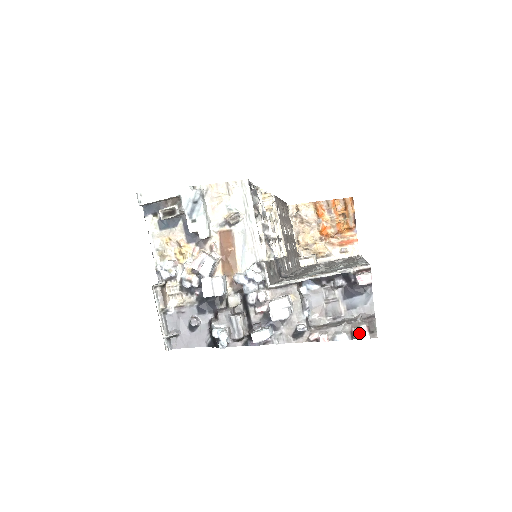
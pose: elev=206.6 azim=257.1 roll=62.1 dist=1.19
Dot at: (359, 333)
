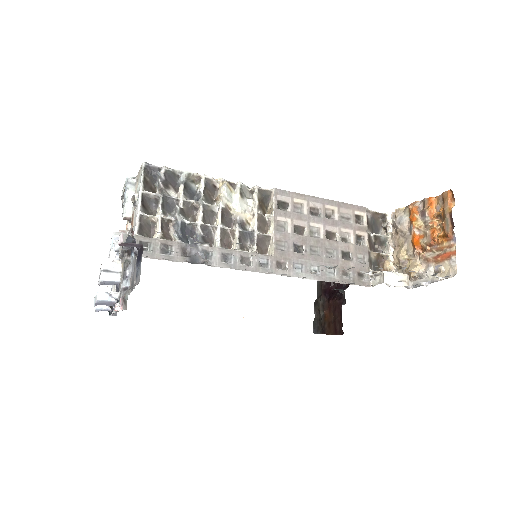
Dot at: (121, 302)
